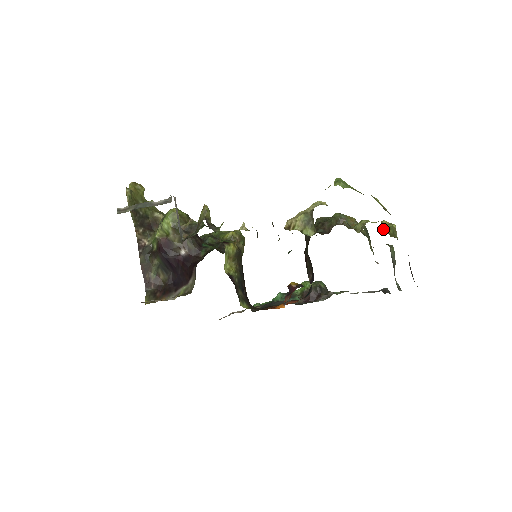
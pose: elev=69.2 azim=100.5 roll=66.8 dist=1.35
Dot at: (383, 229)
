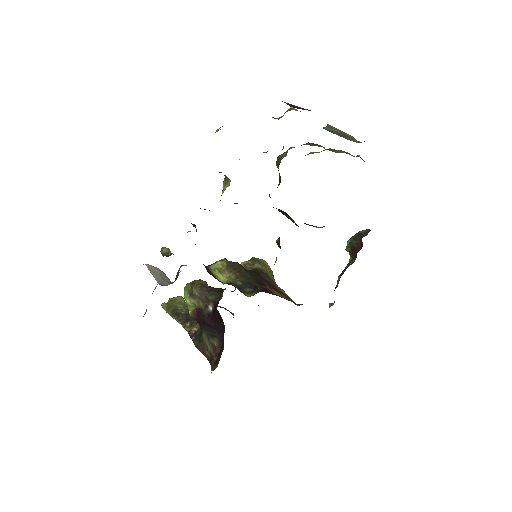
Dot at: occluded
